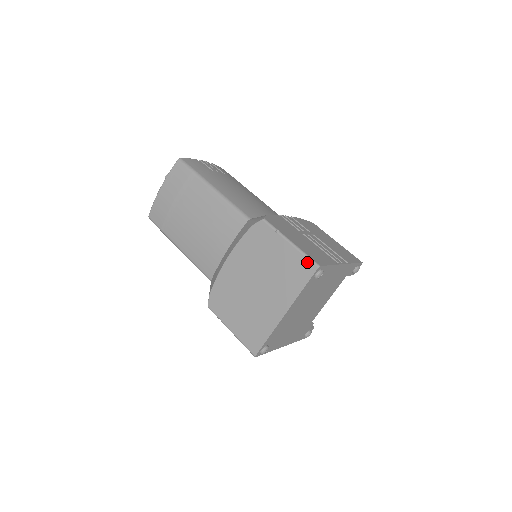
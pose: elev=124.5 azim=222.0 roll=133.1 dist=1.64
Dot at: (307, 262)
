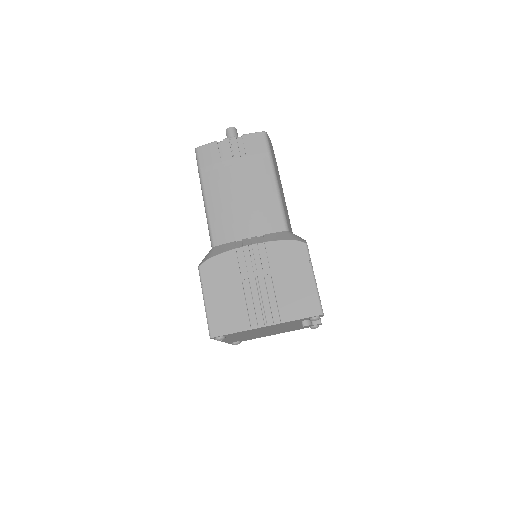
Dot at: (208, 327)
